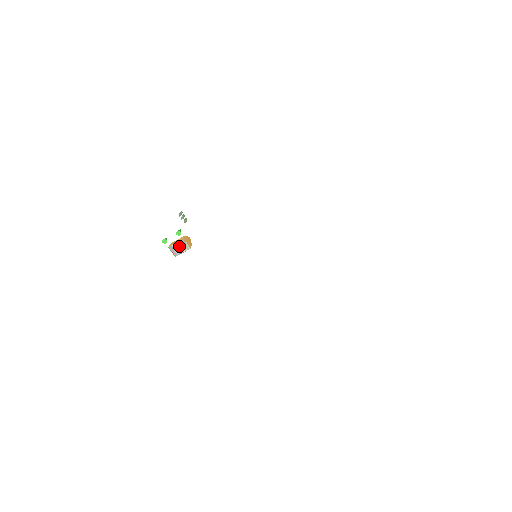
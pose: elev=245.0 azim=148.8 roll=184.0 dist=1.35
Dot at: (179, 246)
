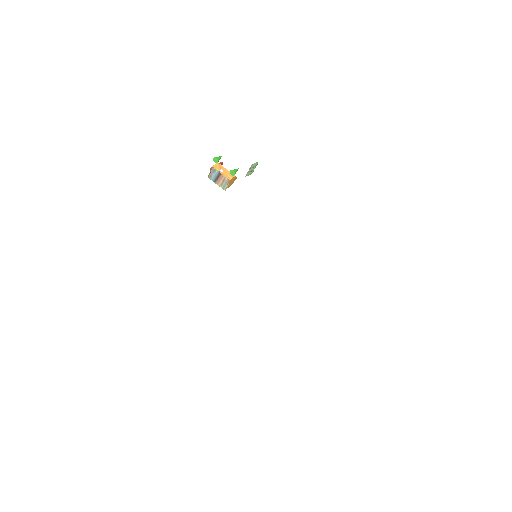
Dot at: (220, 178)
